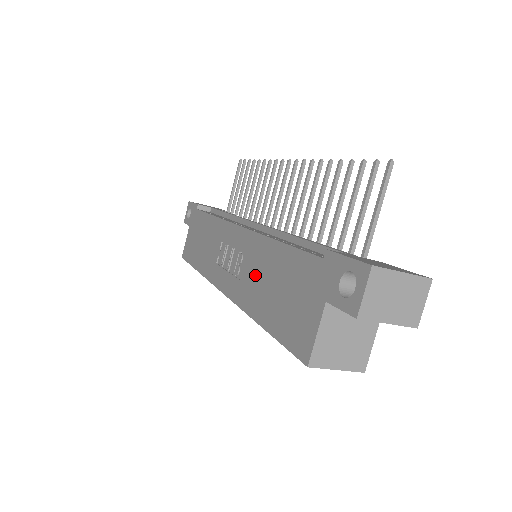
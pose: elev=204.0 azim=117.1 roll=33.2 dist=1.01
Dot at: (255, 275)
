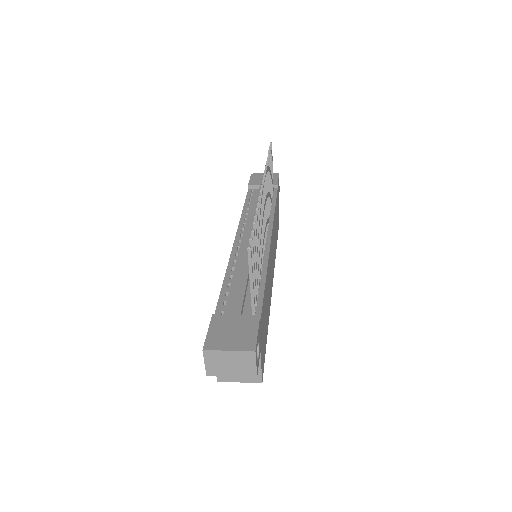
Dot at: occluded
